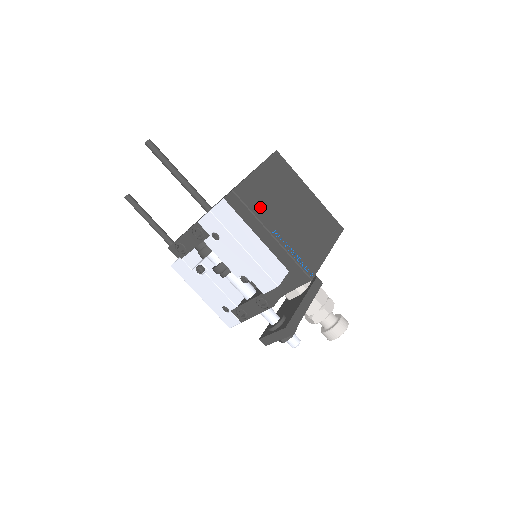
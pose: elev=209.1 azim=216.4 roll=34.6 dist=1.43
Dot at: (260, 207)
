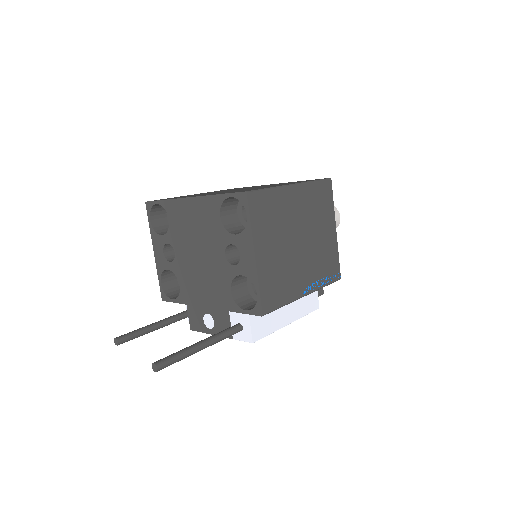
Dot at: (284, 289)
